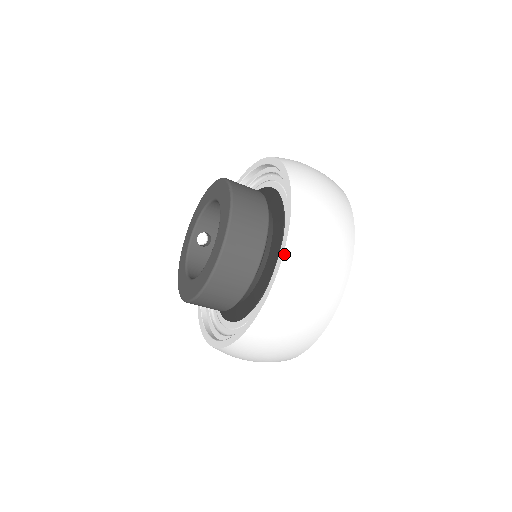
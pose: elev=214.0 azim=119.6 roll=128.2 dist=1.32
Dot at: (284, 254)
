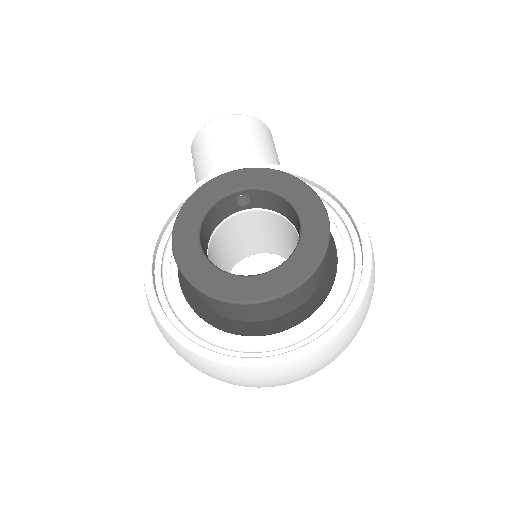
Dot at: (291, 361)
